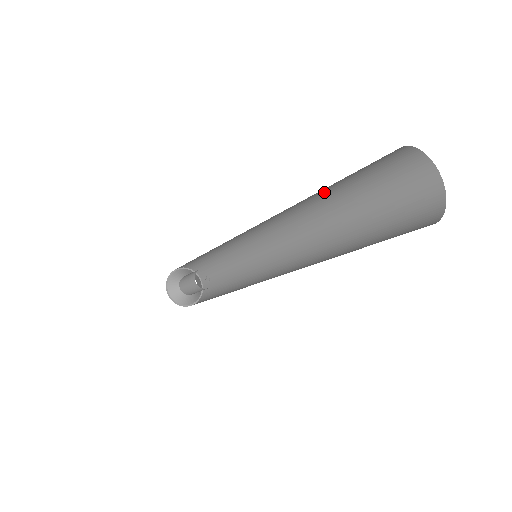
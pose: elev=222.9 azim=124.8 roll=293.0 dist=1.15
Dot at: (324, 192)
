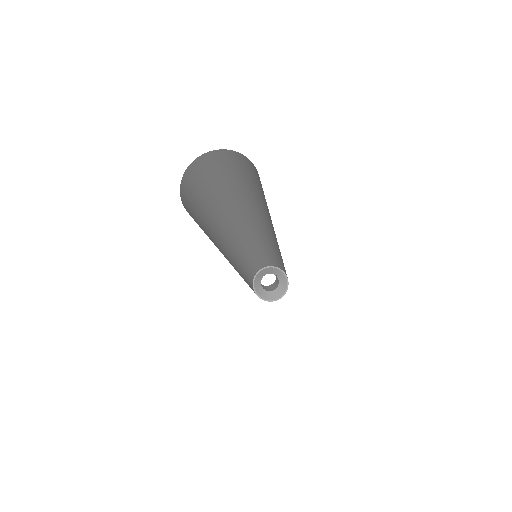
Dot at: (229, 198)
